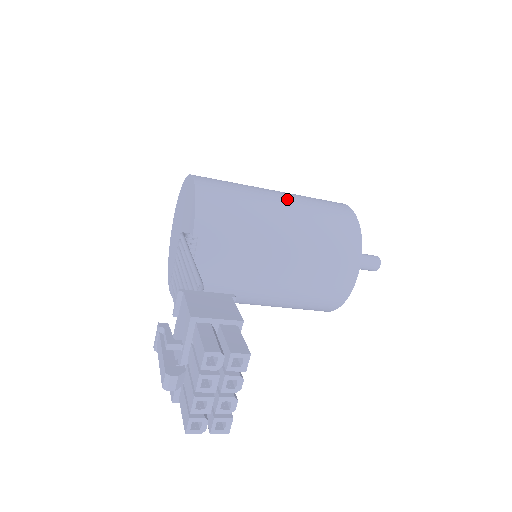
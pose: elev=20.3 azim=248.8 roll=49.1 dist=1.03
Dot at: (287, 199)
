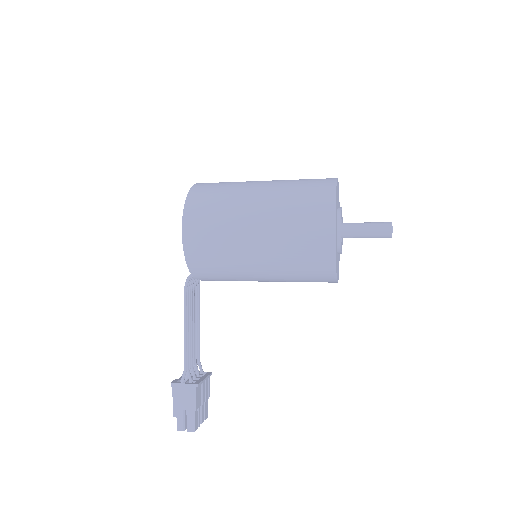
Dot at: (264, 245)
